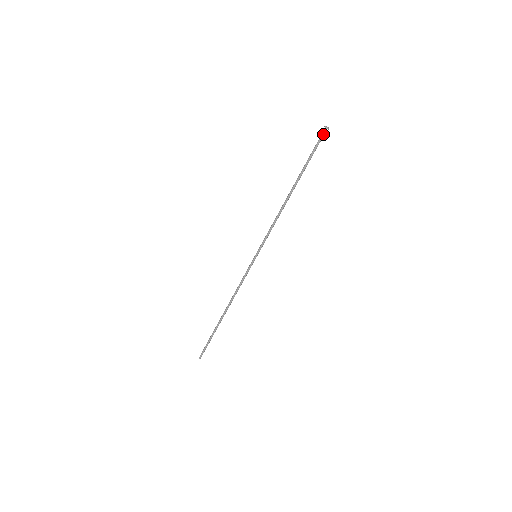
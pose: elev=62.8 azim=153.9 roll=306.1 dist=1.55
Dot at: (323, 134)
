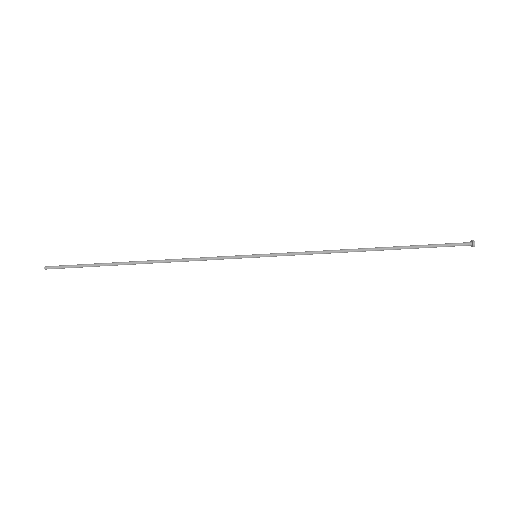
Dot at: occluded
